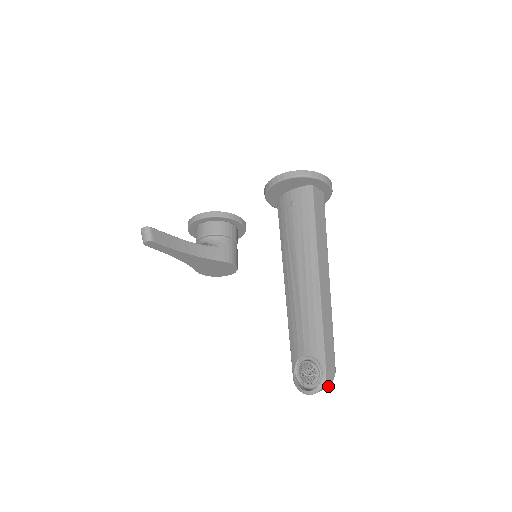
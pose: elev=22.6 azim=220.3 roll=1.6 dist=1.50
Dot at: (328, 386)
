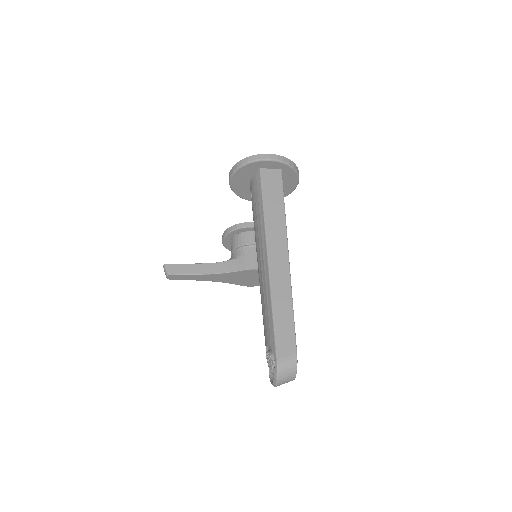
Dot at: (295, 374)
